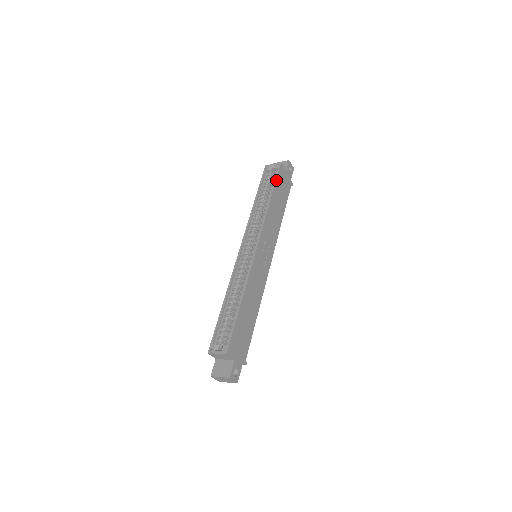
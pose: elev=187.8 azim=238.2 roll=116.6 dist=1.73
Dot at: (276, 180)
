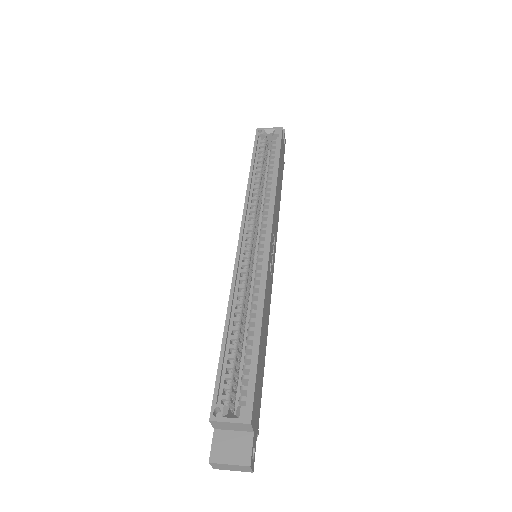
Dot at: (280, 150)
